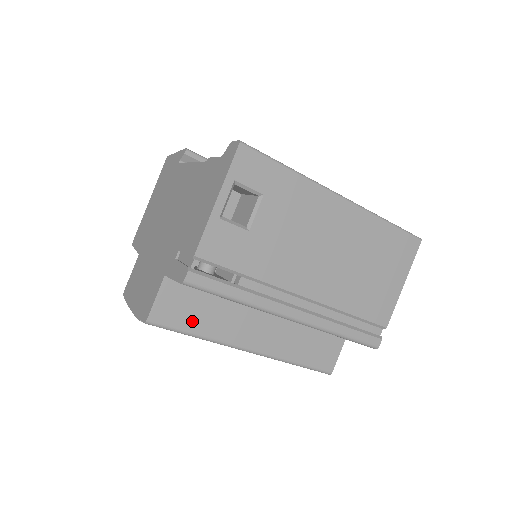
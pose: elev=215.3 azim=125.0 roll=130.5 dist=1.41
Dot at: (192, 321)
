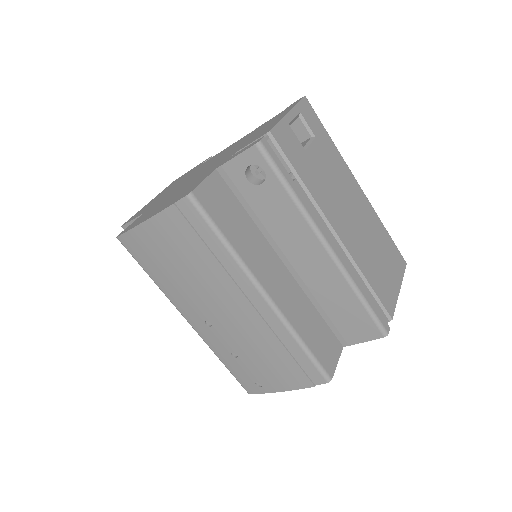
Dot at: (227, 224)
